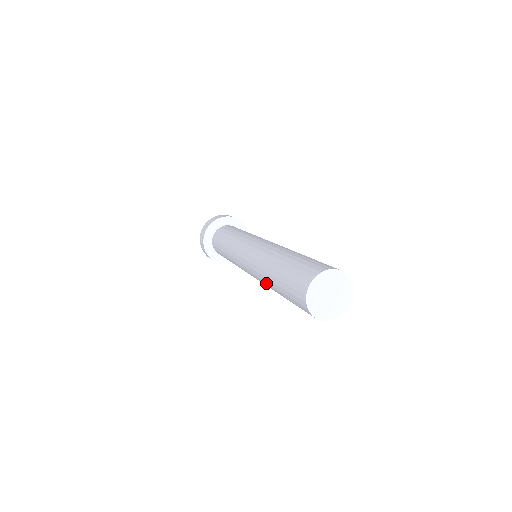
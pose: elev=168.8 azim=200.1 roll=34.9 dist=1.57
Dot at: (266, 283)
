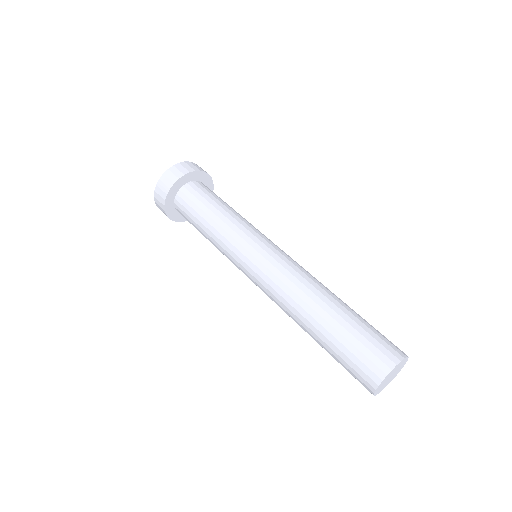
Dot at: (296, 322)
